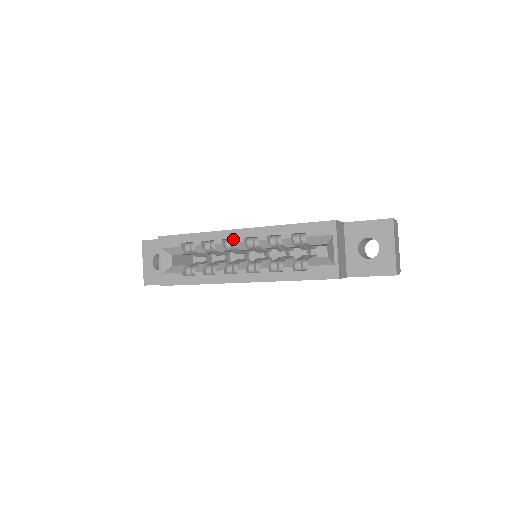
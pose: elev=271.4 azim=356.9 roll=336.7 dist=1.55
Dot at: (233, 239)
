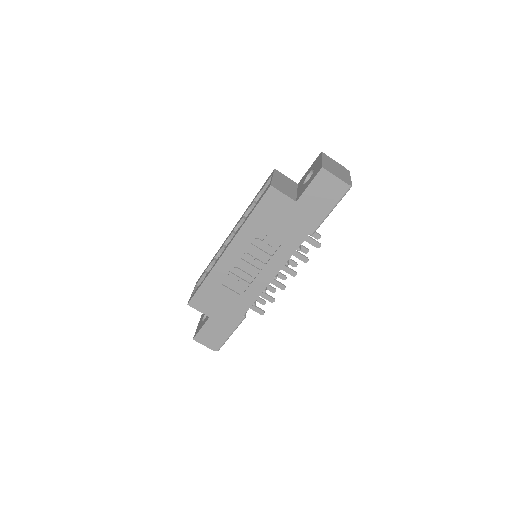
Dot at: occluded
